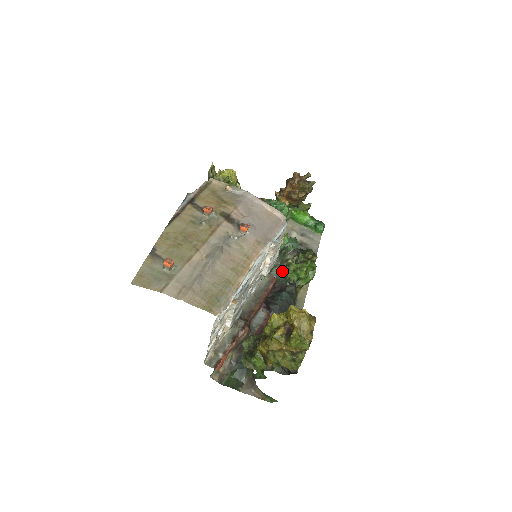
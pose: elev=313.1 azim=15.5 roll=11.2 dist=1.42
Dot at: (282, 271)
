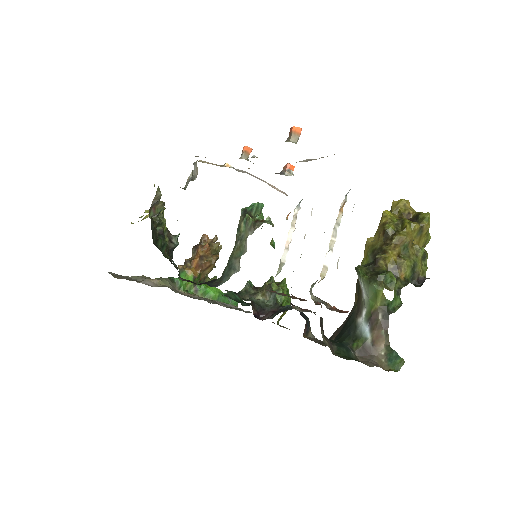
Dot at: (262, 298)
